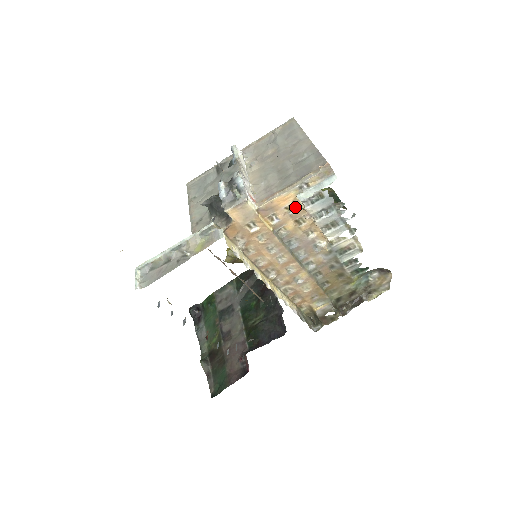
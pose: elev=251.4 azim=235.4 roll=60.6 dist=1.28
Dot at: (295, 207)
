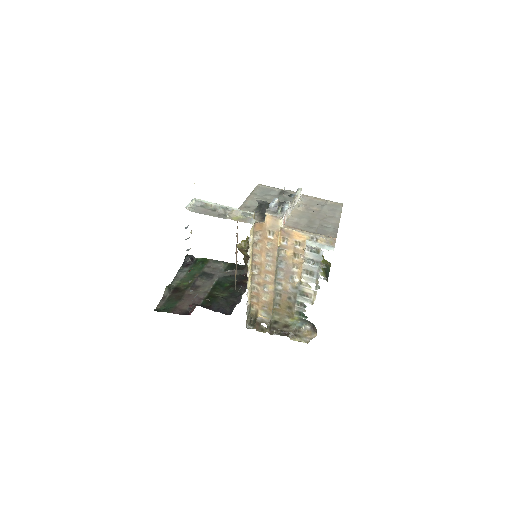
Dot at: (301, 245)
